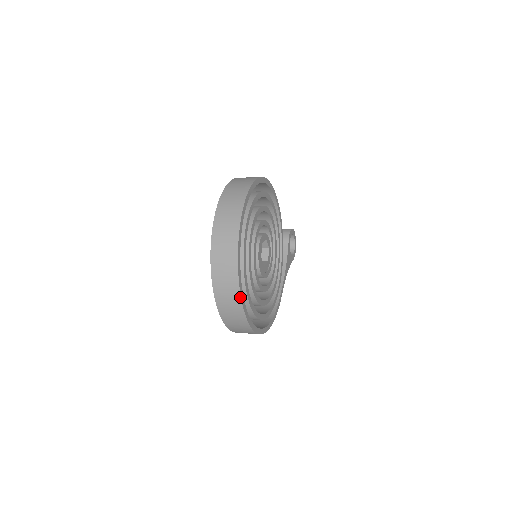
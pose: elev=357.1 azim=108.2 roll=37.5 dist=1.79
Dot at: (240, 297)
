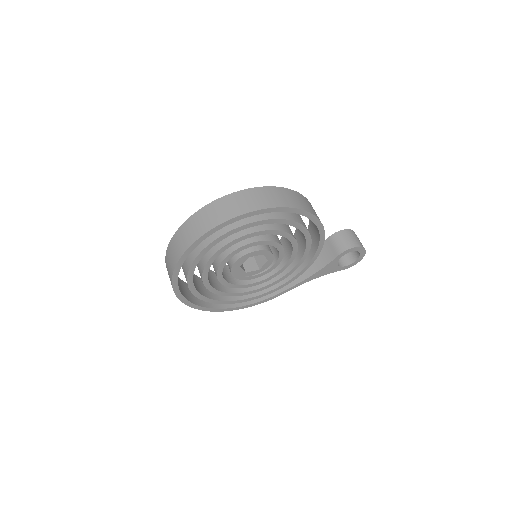
Dot at: (173, 288)
